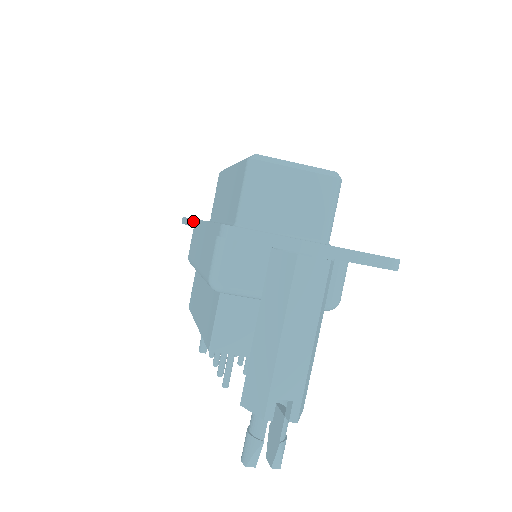
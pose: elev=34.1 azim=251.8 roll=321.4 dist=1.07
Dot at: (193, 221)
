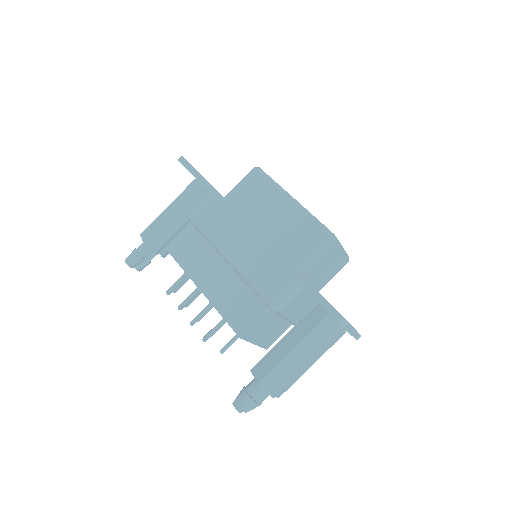
Dot at: (243, 220)
